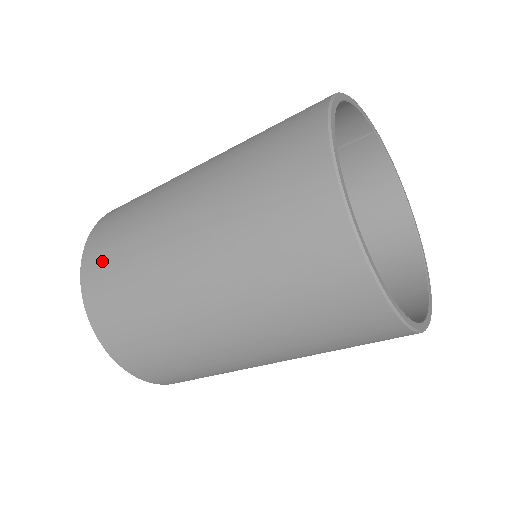
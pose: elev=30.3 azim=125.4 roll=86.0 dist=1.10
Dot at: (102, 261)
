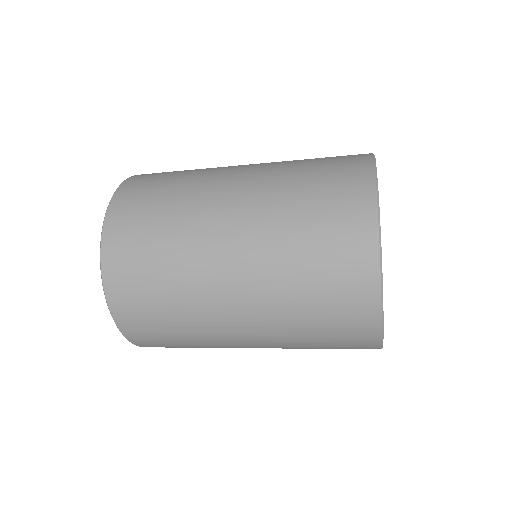
Dot at: (150, 179)
